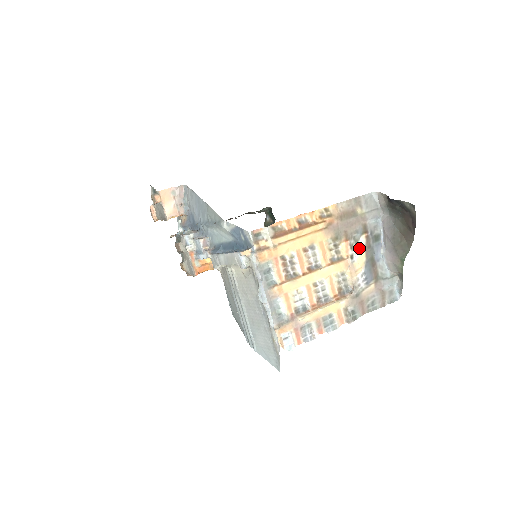
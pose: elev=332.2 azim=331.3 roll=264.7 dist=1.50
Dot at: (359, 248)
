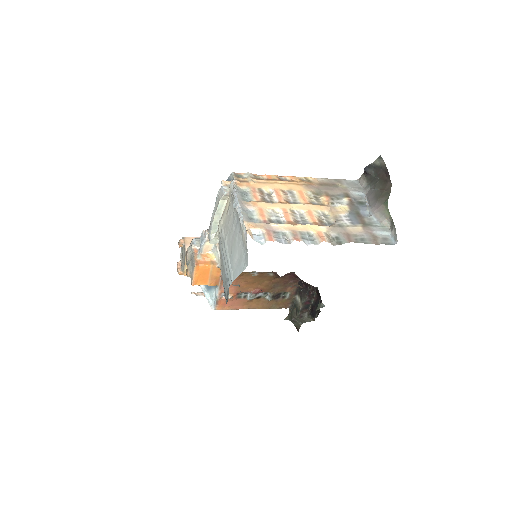
Dot at: (341, 202)
